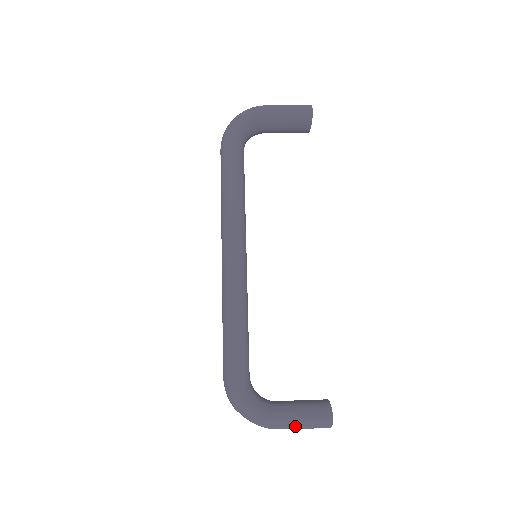
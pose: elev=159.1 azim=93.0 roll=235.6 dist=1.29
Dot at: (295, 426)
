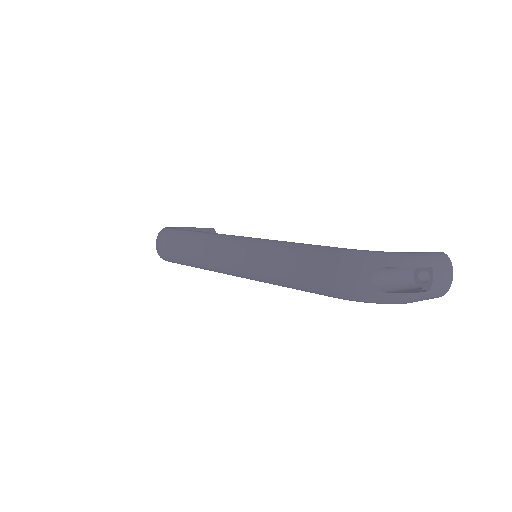
Dot at: (431, 260)
